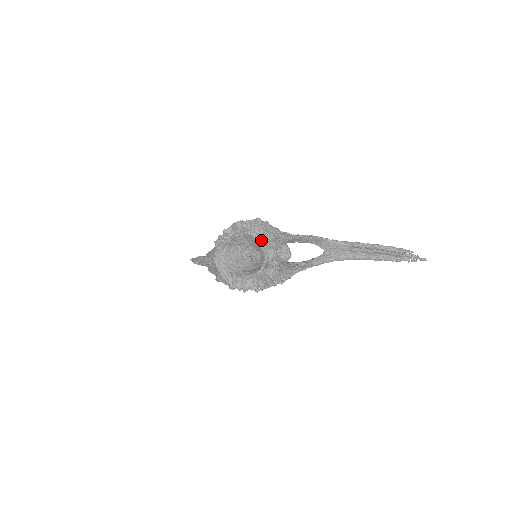
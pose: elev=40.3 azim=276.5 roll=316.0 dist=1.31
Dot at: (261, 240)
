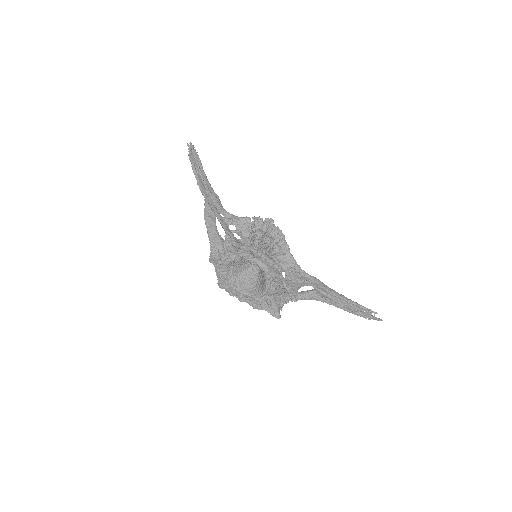
Dot at: (269, 281)
